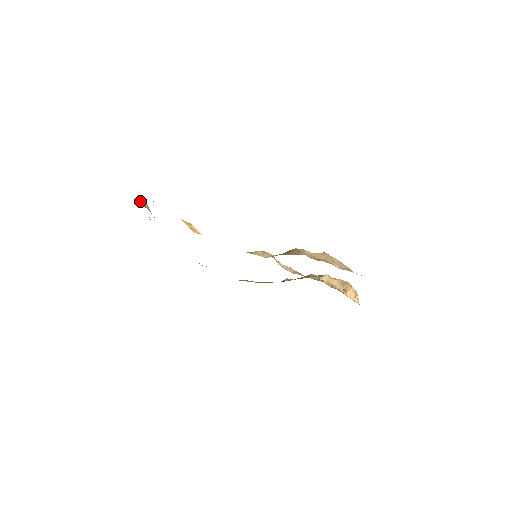
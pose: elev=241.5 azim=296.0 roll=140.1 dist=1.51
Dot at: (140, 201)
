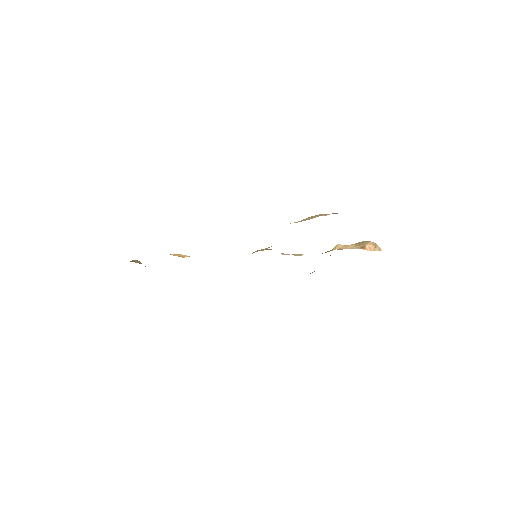
Dot at: (132, 261)
